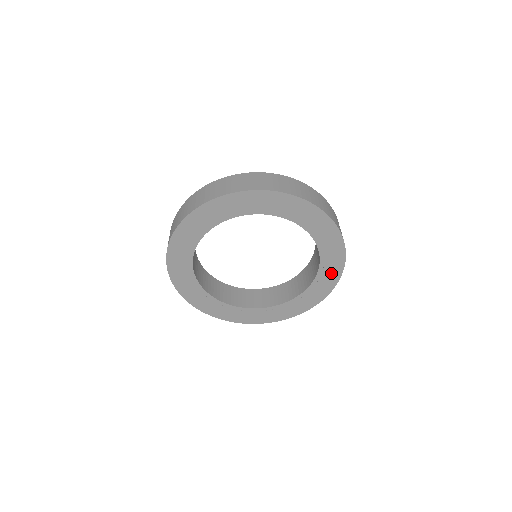
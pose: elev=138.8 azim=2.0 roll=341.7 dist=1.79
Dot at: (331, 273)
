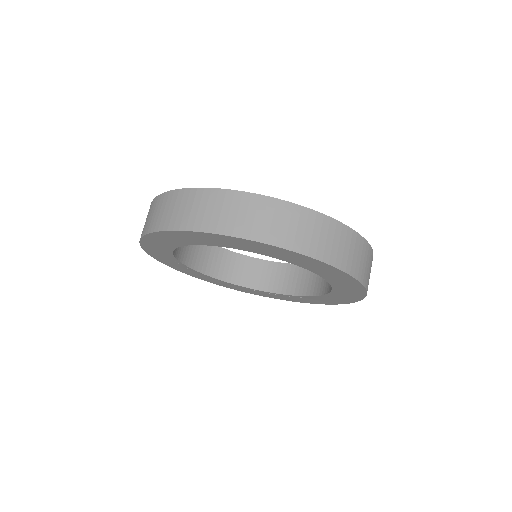
Dot at: (348, 296)
